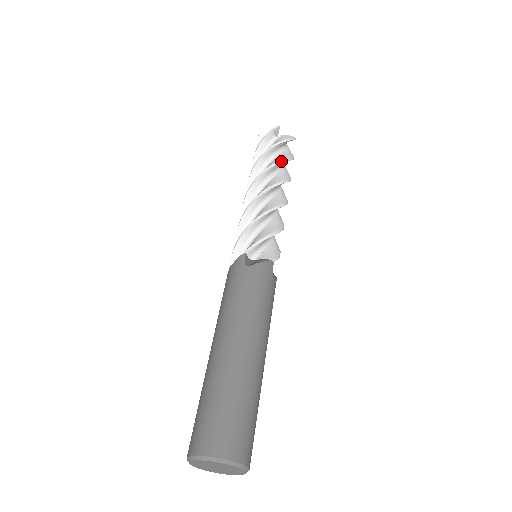
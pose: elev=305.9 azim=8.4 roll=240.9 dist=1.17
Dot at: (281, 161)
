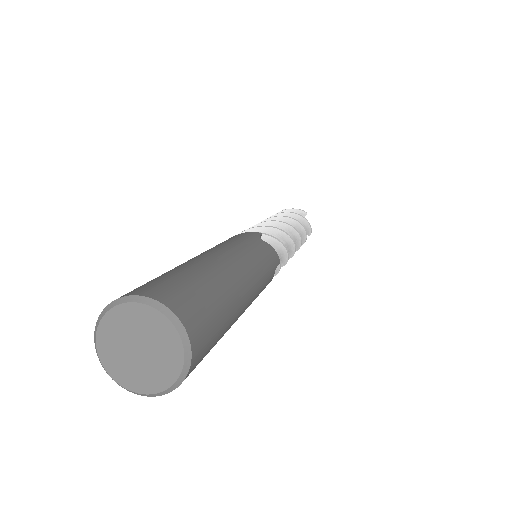
Dot at: (282, 212)
